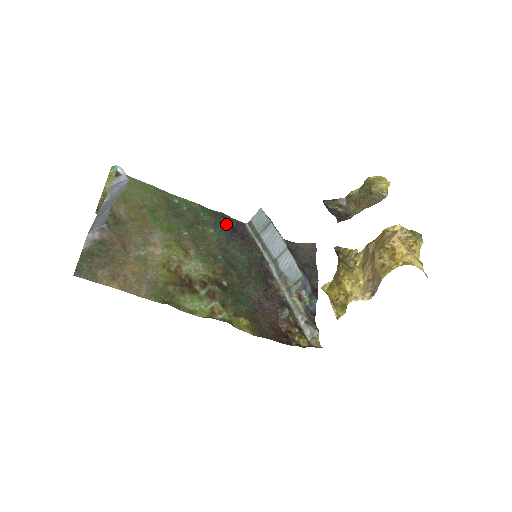
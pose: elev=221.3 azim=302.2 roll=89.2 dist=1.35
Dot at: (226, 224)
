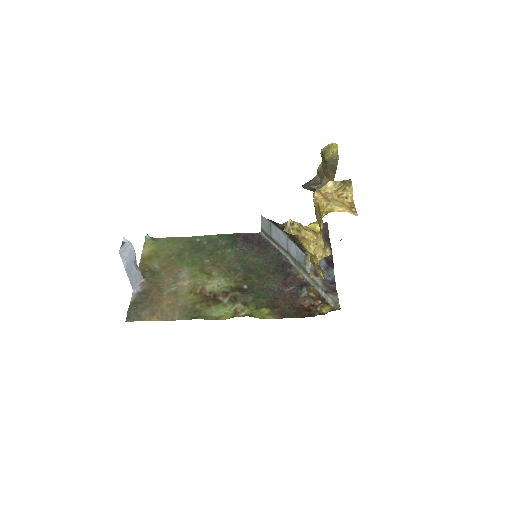
Dot at: (240, 240)
